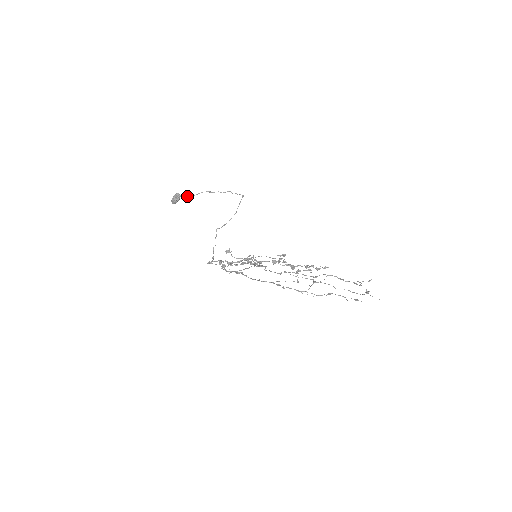
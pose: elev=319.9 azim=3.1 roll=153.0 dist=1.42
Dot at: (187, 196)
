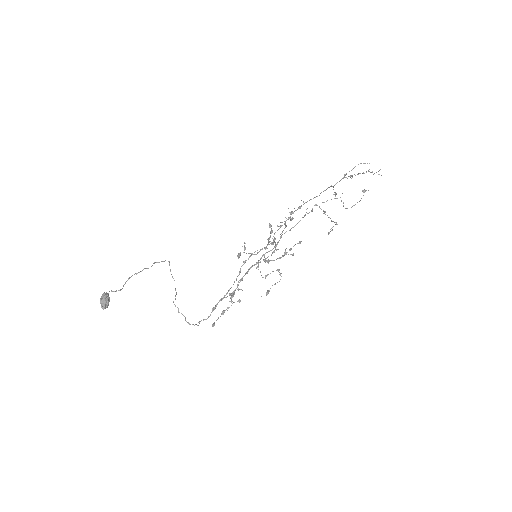
Dot at: (116, 291)
